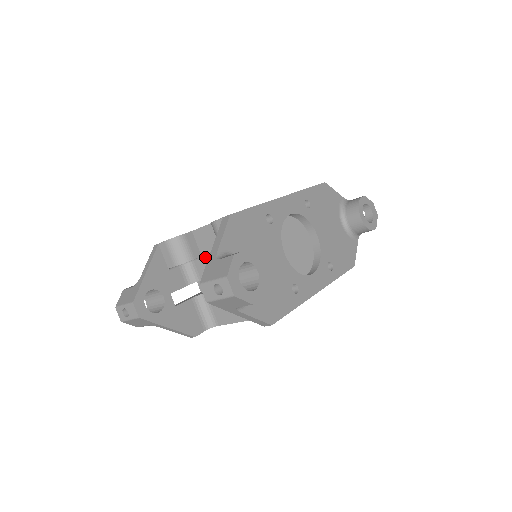
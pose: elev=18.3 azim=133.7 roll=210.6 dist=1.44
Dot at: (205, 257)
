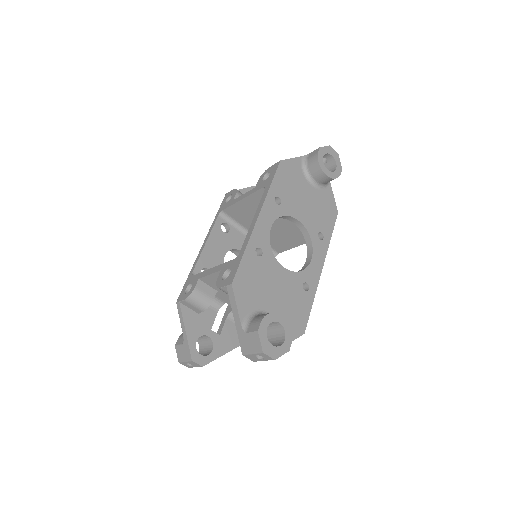
Dot at: (221, 291)
